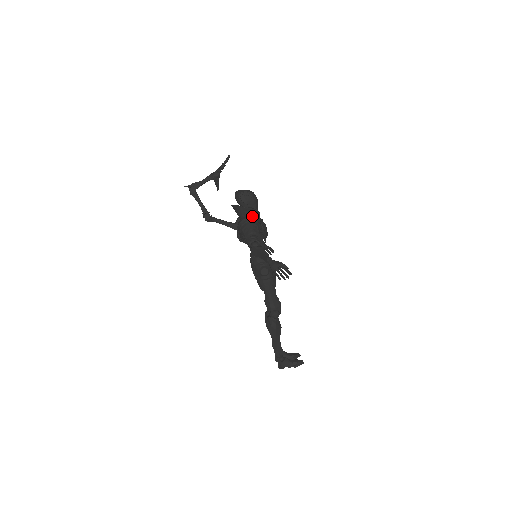
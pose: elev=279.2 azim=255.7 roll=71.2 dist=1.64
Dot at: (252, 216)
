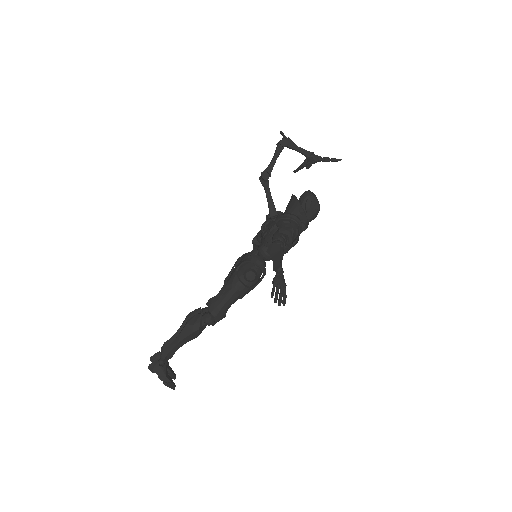
Dot at: occluded
